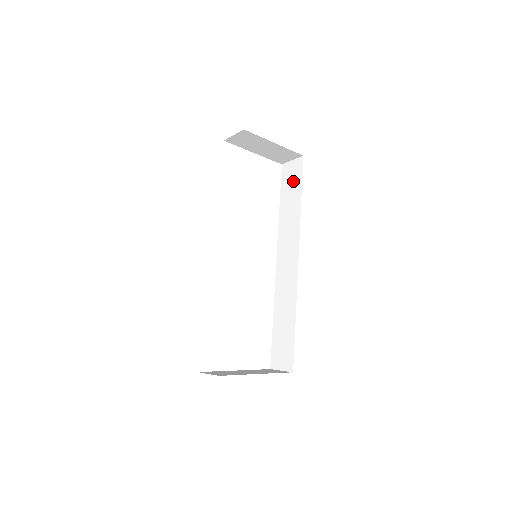
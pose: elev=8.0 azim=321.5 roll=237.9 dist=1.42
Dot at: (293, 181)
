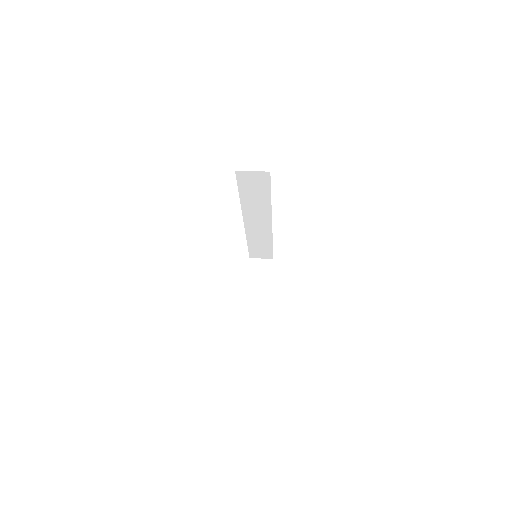
Dot at: (257, 185)
